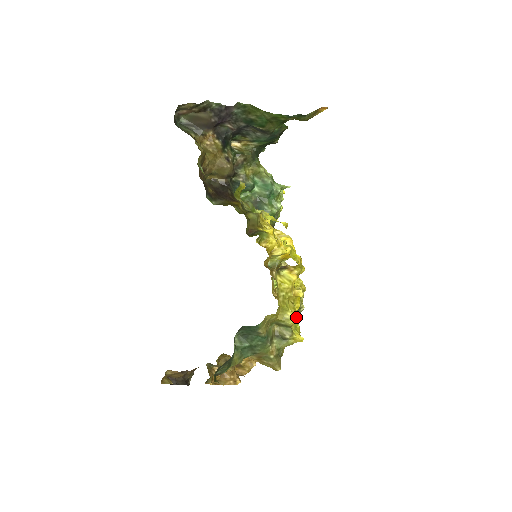
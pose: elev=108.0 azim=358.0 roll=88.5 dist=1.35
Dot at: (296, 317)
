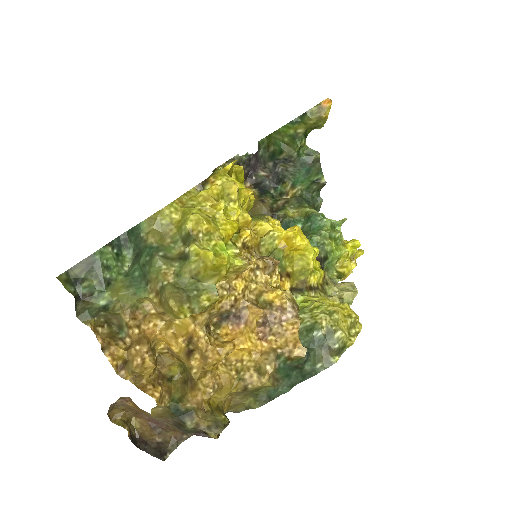
Dot at: (205, 226)
